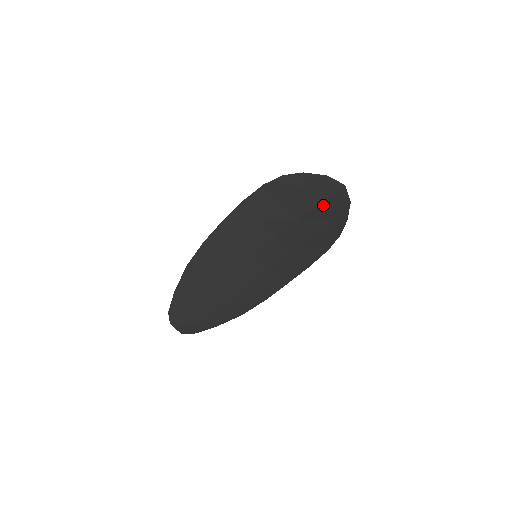
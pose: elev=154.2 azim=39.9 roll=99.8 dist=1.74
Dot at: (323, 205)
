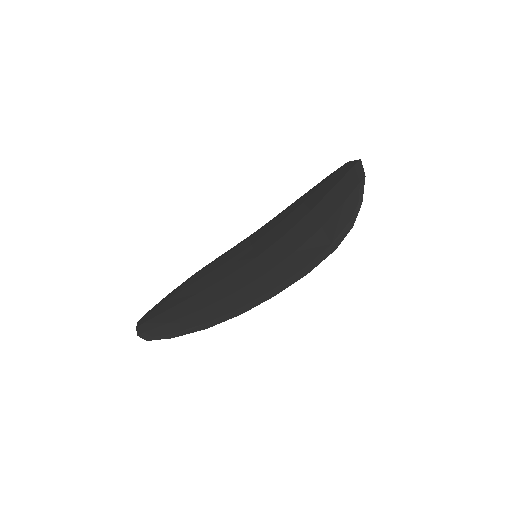
Dot at: (337, 187)
